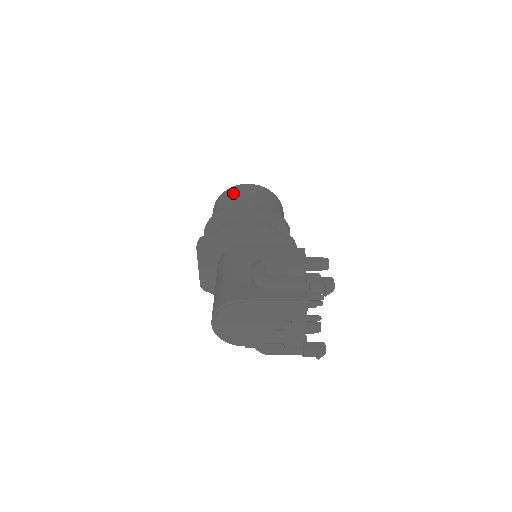
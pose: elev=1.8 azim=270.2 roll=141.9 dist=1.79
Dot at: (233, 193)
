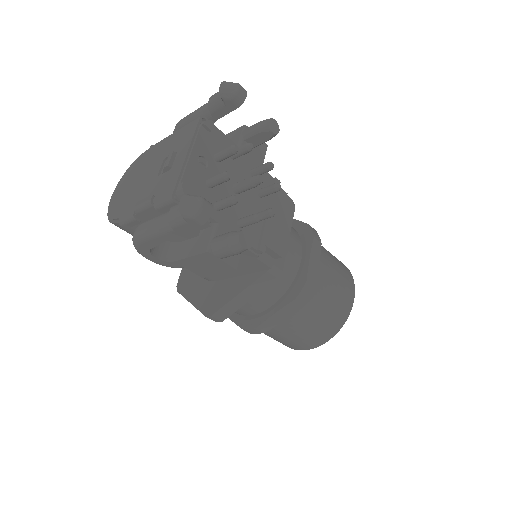
Dot at: occluded
